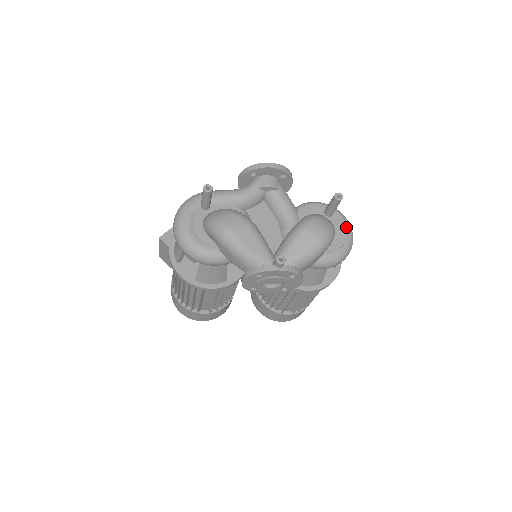
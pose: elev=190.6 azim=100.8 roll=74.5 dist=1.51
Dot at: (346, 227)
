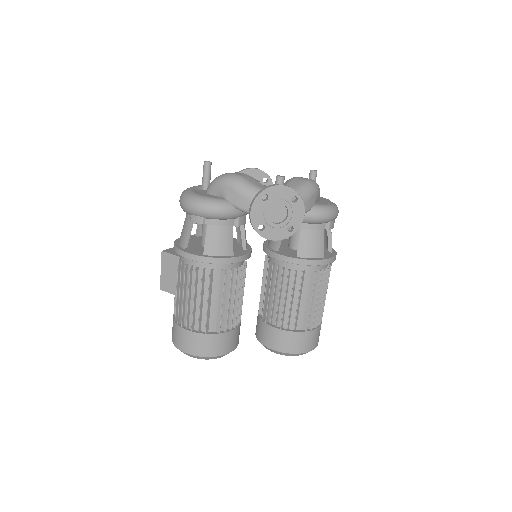
Dot at: (328, 199)
